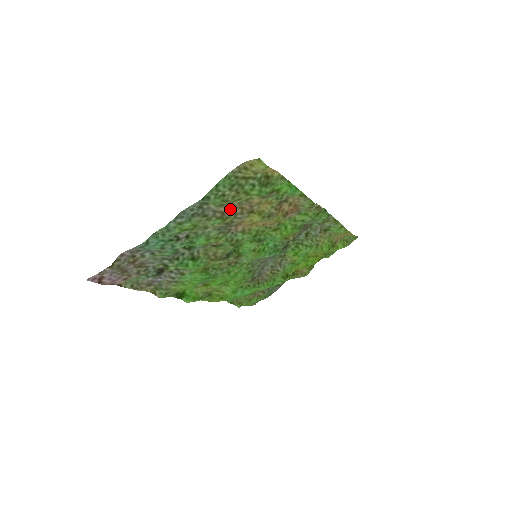
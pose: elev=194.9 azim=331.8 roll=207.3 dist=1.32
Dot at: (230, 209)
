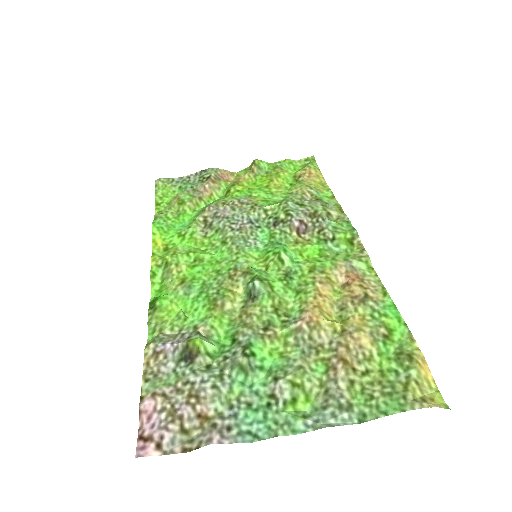
Dot at: (341, 359)
